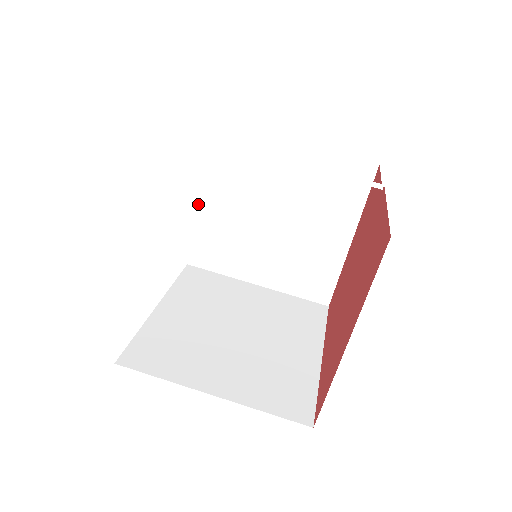
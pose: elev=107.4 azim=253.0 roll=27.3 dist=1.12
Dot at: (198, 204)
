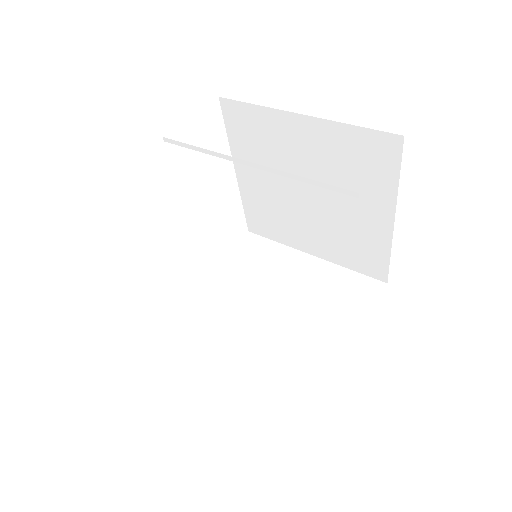
Dot at: (238, 179)
